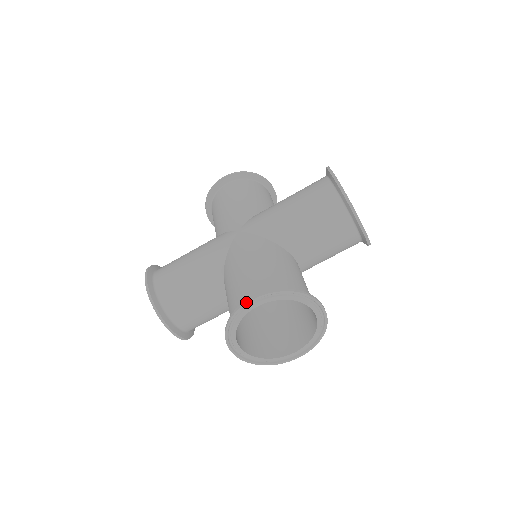
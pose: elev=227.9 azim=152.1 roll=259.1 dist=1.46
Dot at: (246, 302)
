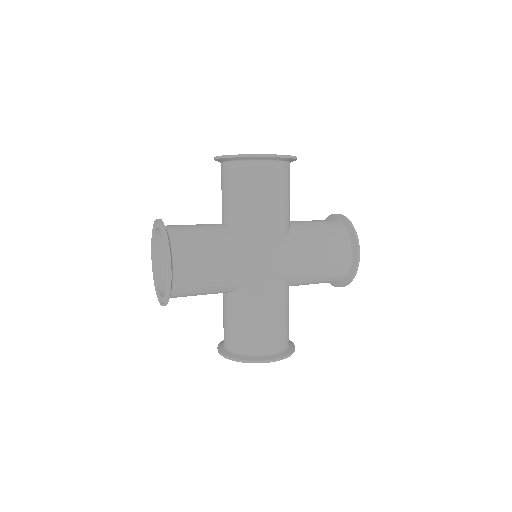
Dot at: (268, 362)
